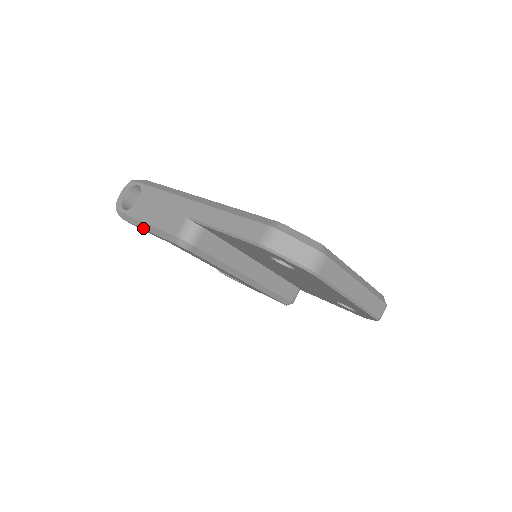
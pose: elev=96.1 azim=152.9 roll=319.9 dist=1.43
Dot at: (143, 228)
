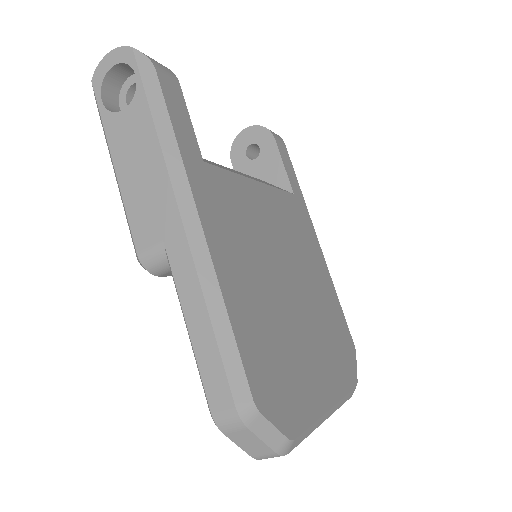
Dot at: (113, 166)
